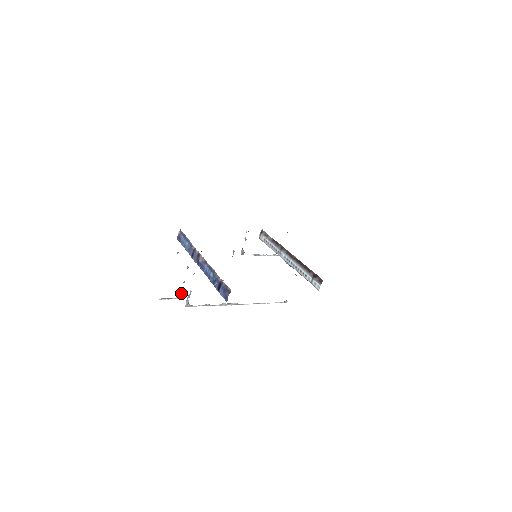
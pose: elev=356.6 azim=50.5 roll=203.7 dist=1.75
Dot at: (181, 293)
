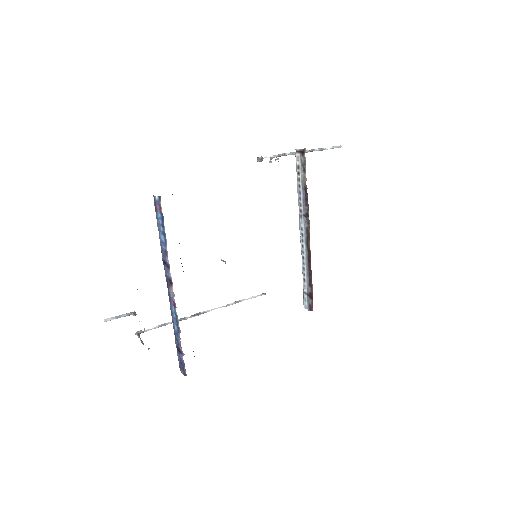
Dot at: occluded
